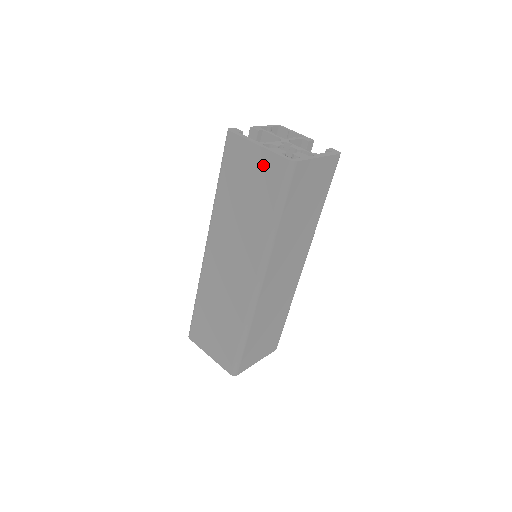
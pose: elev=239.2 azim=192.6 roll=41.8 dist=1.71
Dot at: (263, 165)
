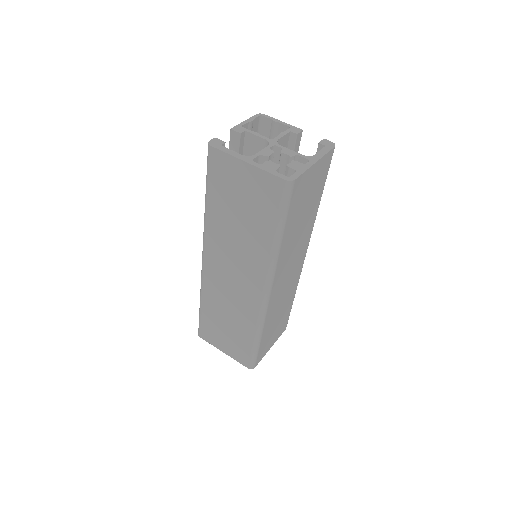
Dot at: (256, 184)
